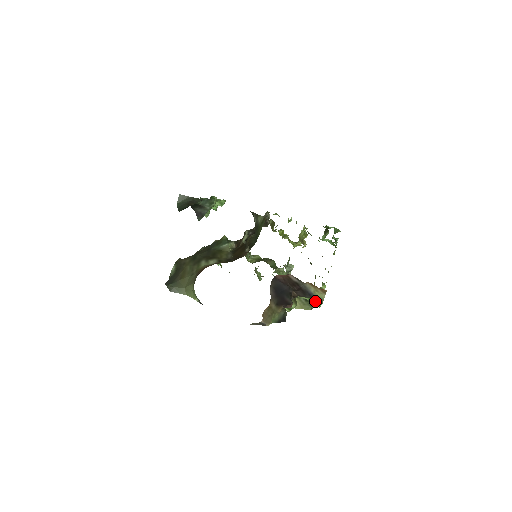
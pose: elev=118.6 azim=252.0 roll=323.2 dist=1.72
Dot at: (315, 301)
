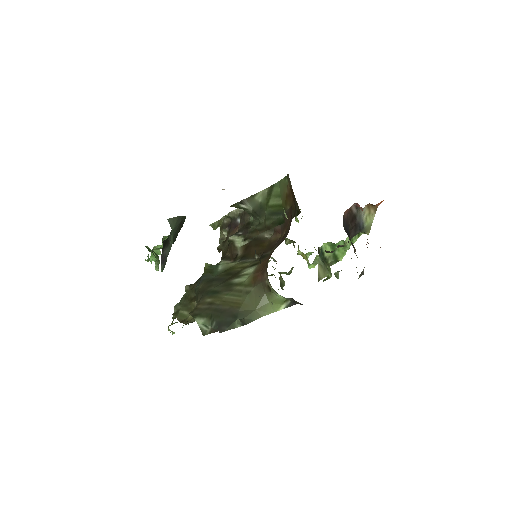
Dot at: (355, 240)
